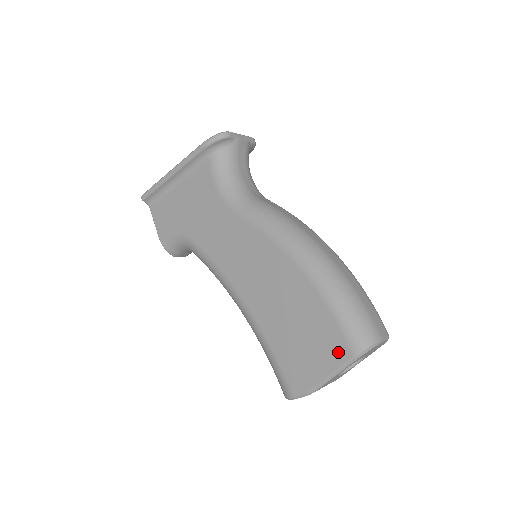
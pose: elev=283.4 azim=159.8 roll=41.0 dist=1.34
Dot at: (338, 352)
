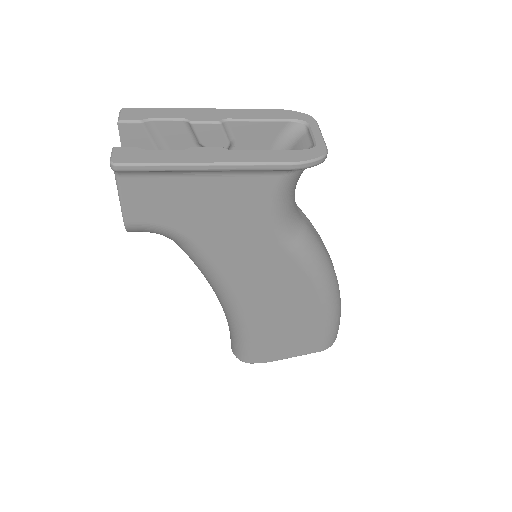
Dot at: (312, 348)
